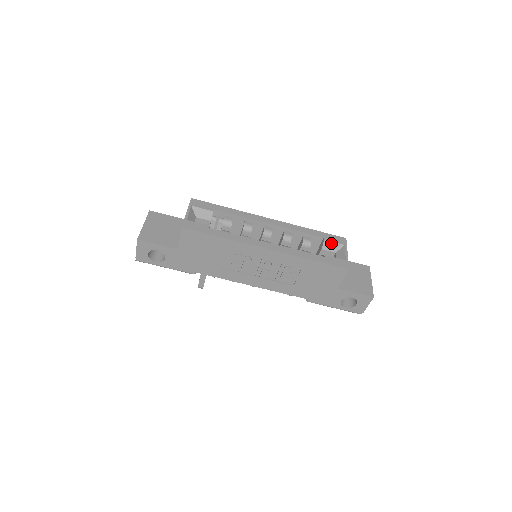
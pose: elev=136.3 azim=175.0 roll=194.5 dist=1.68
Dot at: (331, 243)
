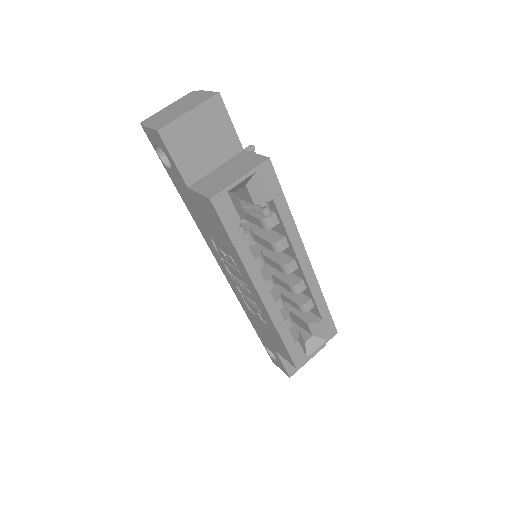
Dot at: (320, 329)
